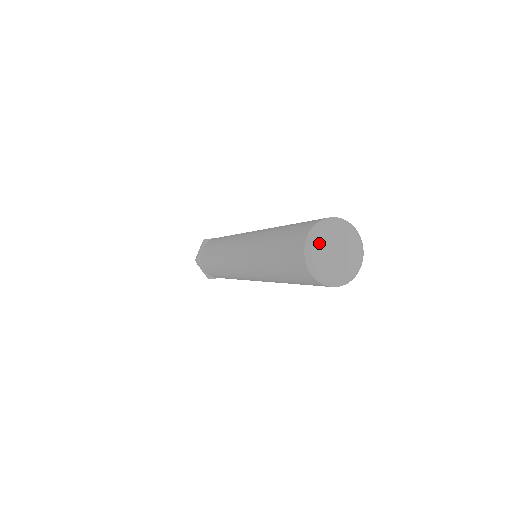
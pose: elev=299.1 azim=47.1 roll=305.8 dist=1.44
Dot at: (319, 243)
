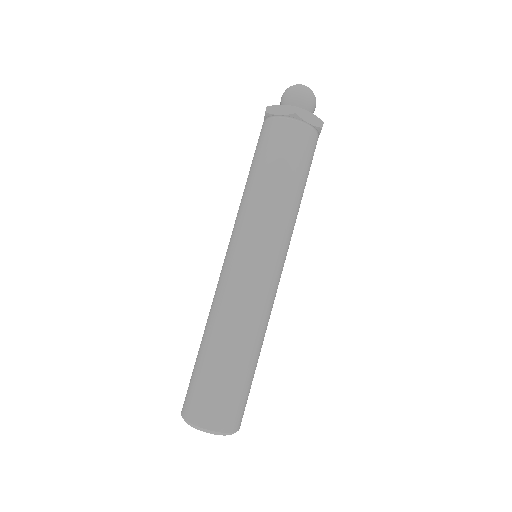
Dot at: occluded
